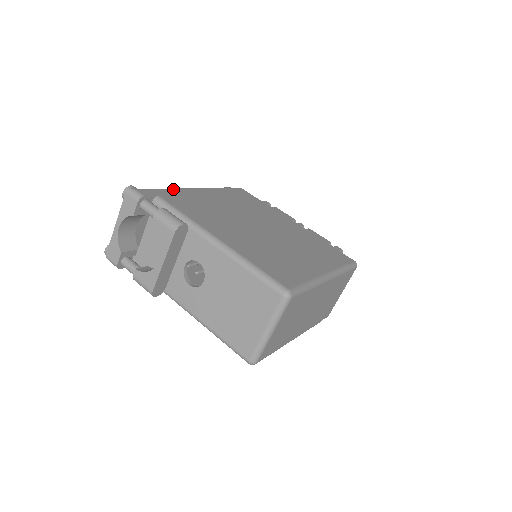
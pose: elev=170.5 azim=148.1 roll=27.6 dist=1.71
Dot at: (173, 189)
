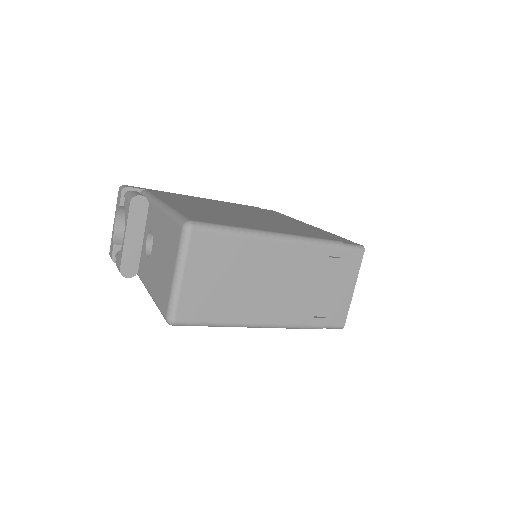
Dot at: (173, 193)
